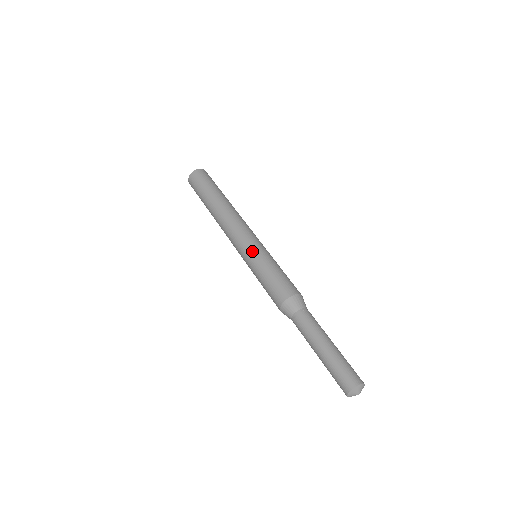
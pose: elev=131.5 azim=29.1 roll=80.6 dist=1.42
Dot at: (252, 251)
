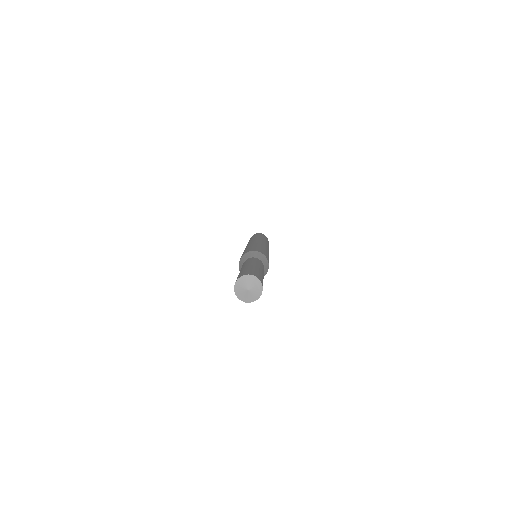
Dot at: occluded
